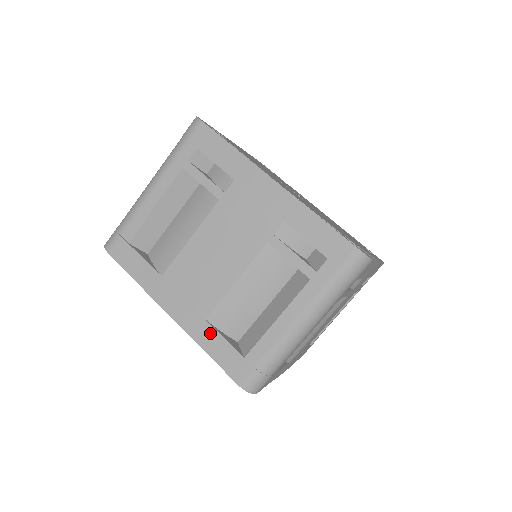
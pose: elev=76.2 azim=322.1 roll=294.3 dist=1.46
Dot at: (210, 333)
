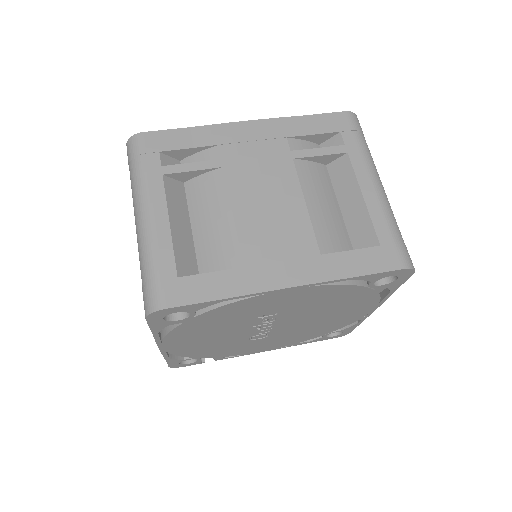
Dot at: (337, 259)
